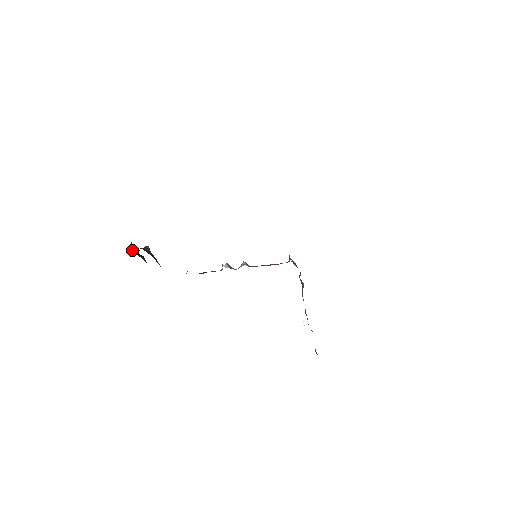
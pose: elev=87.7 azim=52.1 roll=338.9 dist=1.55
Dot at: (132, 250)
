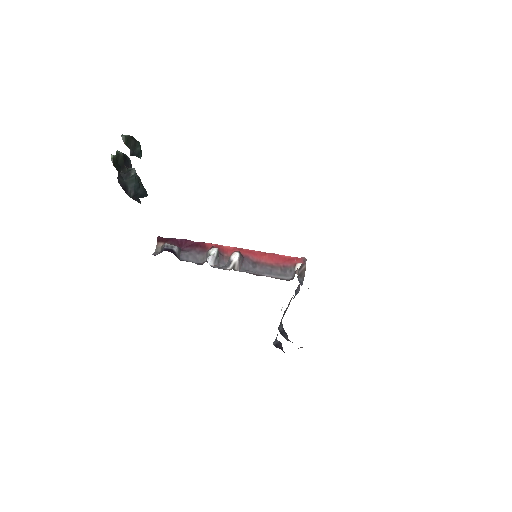
Dot at: (123, 137)
